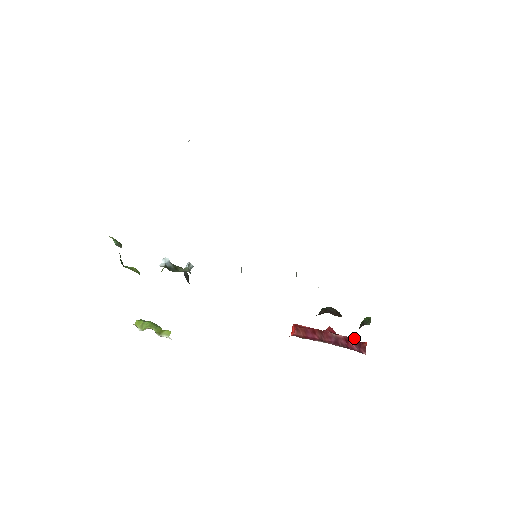
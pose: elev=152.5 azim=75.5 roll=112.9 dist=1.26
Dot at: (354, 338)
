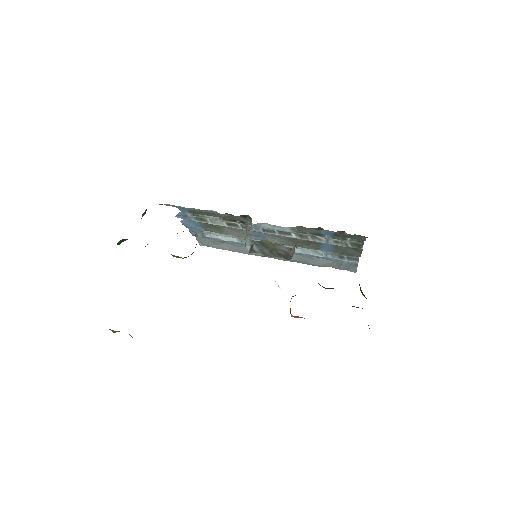
Dot at: occluded
